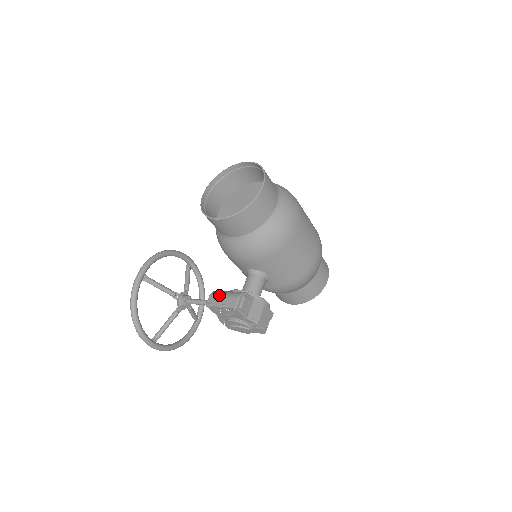
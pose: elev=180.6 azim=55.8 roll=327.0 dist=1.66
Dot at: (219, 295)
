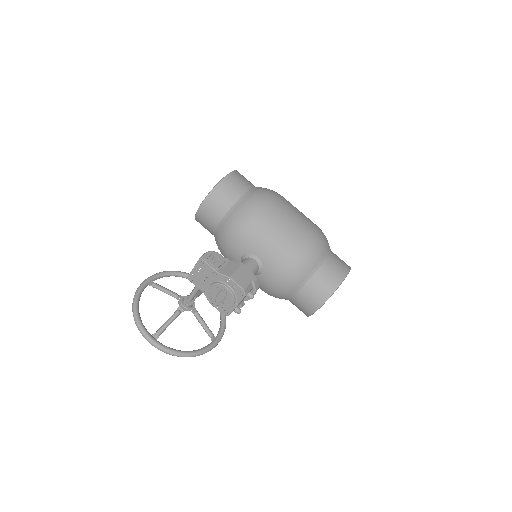
Dot at: occluded
